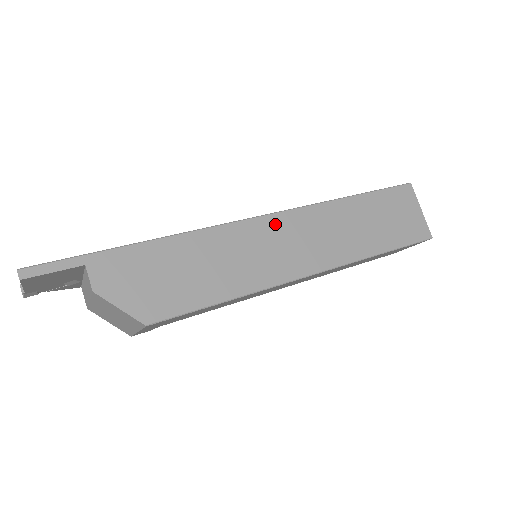
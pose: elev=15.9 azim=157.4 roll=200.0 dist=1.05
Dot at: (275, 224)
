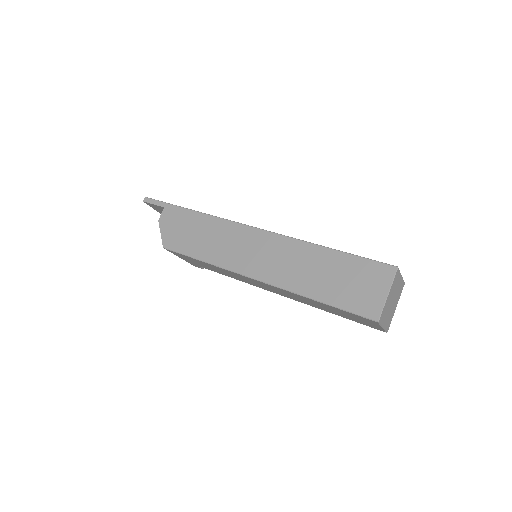
Dot at: (258, 236)
